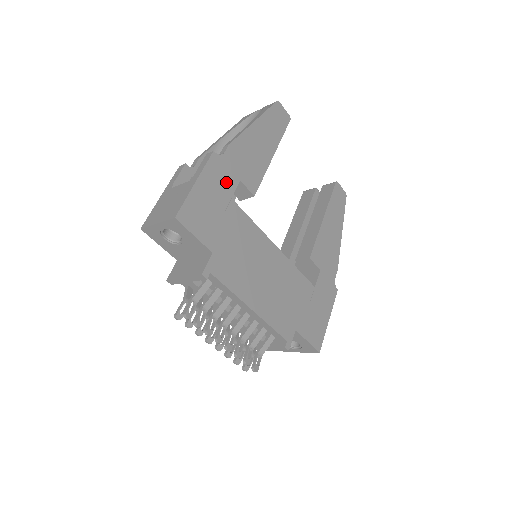
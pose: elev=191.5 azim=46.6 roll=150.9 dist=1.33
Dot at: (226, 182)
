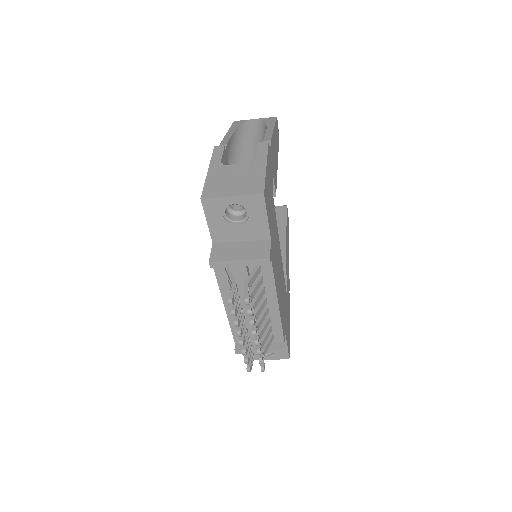
Dot at: (271, 175)
